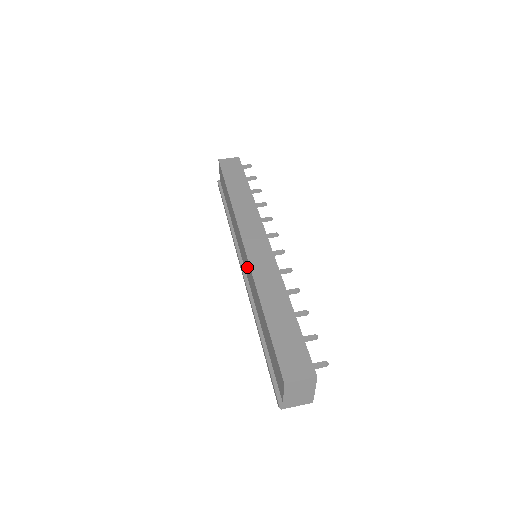
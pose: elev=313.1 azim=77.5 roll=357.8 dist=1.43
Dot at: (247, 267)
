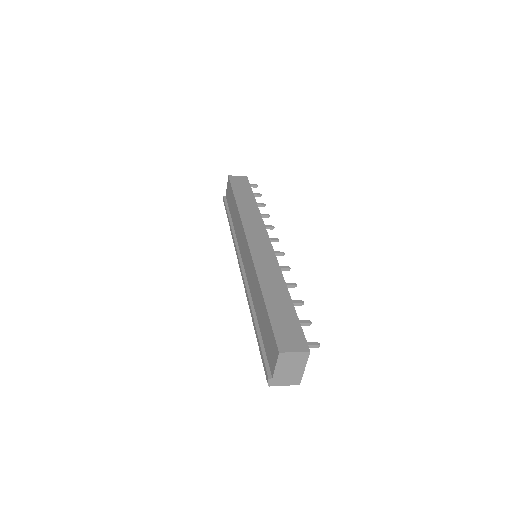
Dot at: (248, 262)
